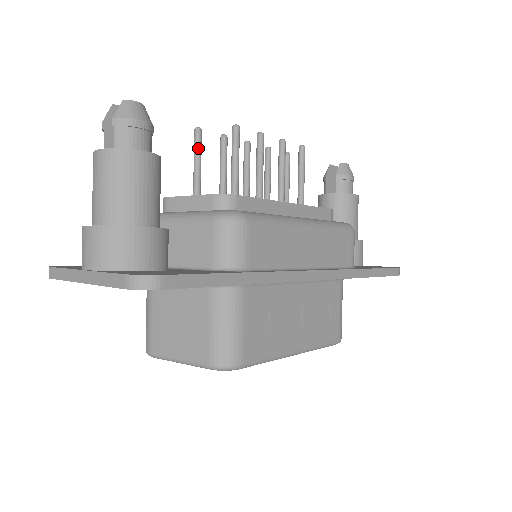
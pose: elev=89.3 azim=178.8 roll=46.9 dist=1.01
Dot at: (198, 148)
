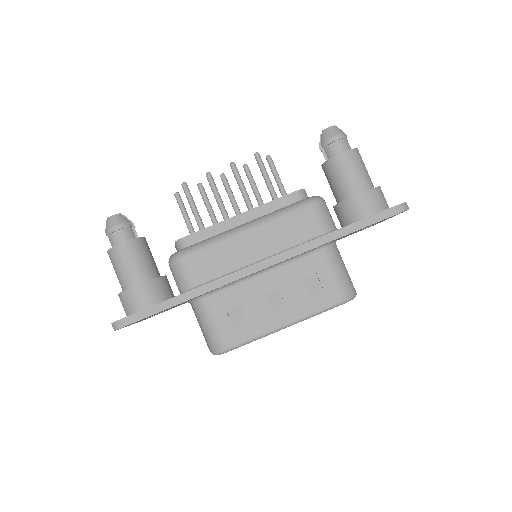
Dot at: (180, 207)
